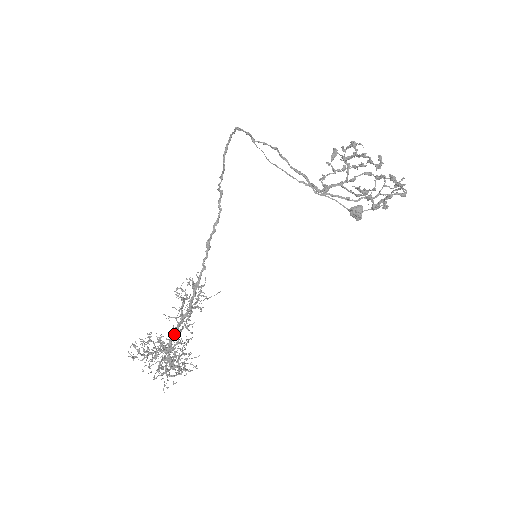
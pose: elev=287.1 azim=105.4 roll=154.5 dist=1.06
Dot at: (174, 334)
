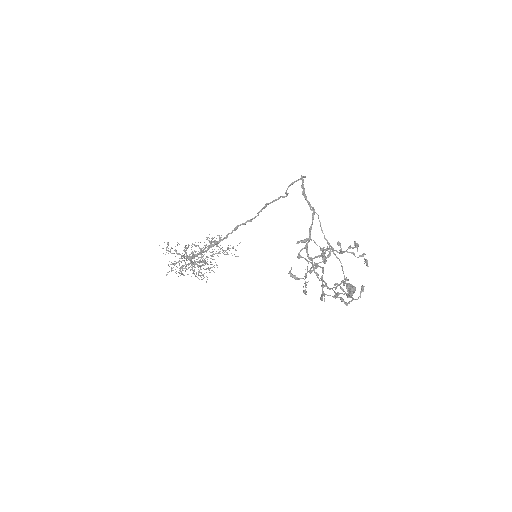
Dot at: (195, 255)
